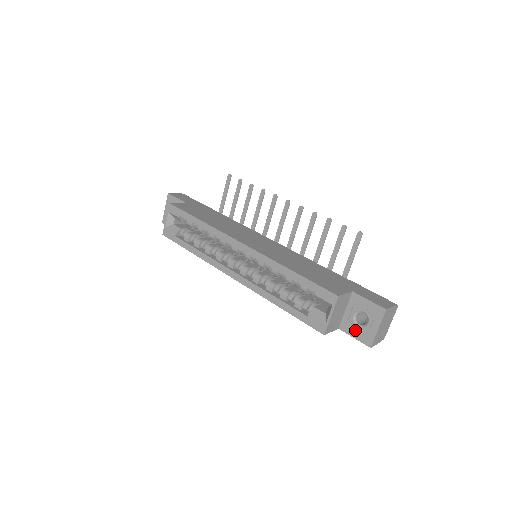
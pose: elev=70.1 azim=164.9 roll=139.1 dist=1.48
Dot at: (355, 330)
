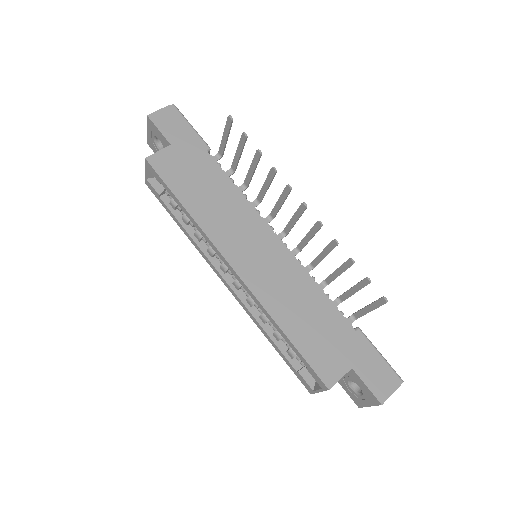
Dot at: (348, 389)
